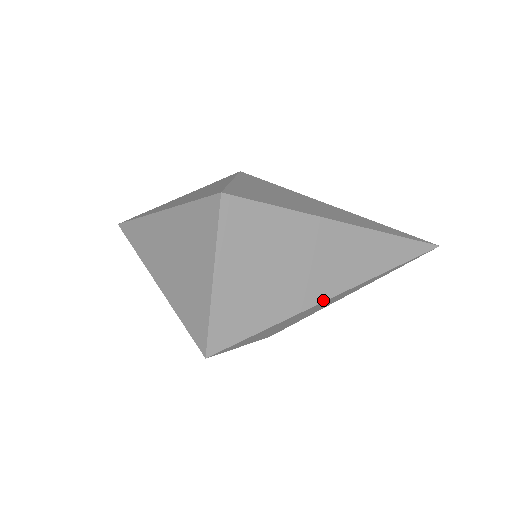
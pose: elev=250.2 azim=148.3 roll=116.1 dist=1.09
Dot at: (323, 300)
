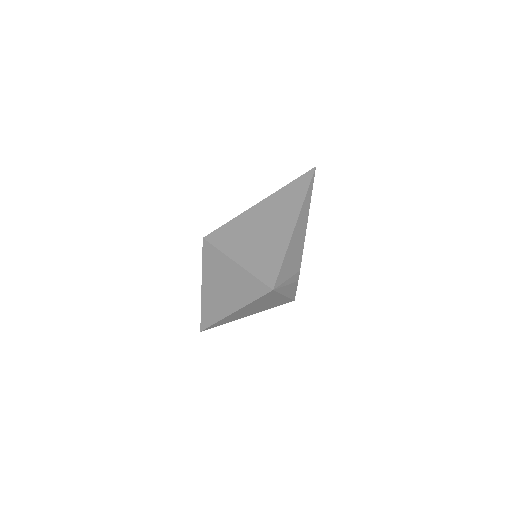
Dot at: (293, 228)
